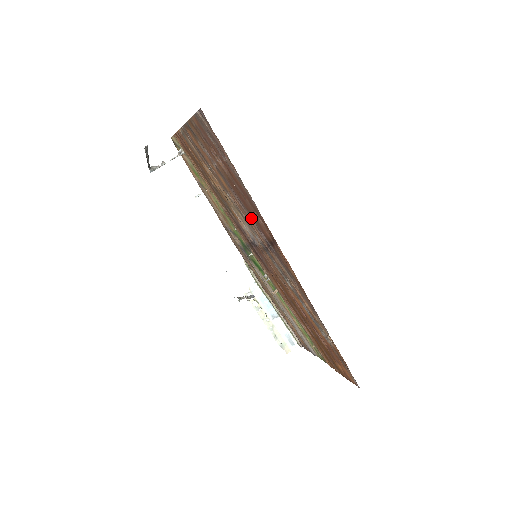
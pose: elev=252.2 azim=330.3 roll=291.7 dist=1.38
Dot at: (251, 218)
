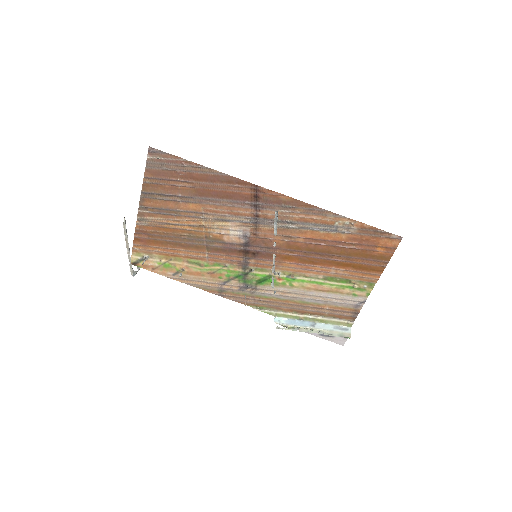
Dot at: (230, 203)
